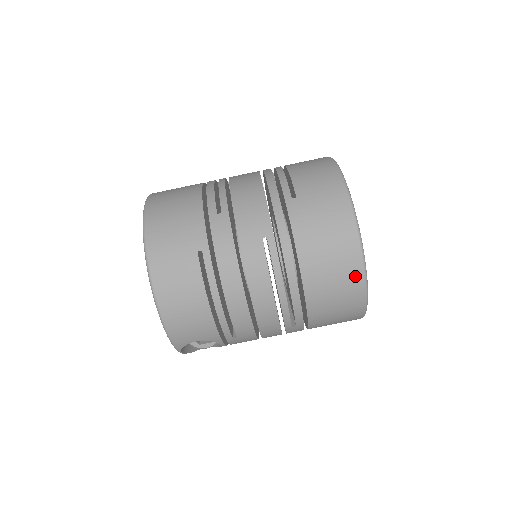
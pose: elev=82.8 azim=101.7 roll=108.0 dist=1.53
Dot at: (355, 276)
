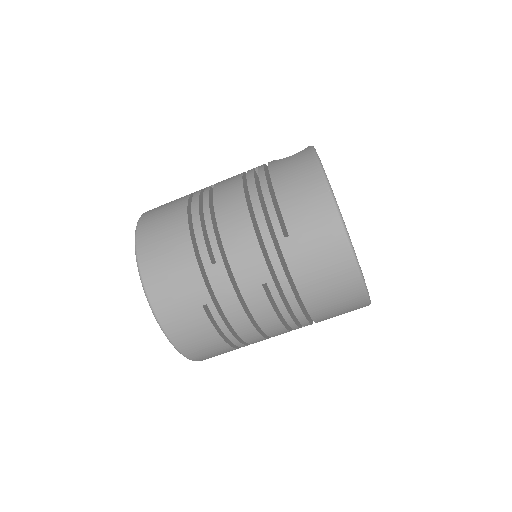
Dot at: (357, 297)
